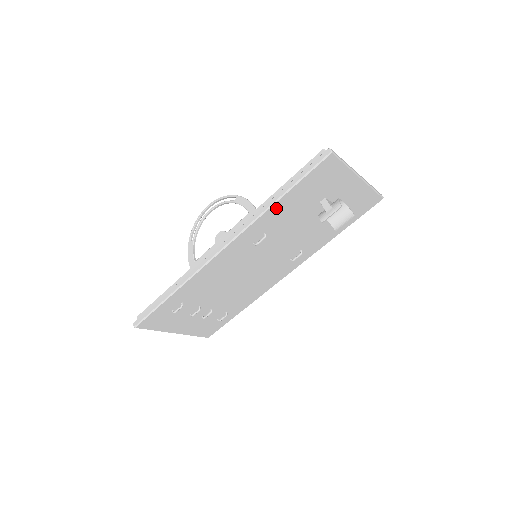
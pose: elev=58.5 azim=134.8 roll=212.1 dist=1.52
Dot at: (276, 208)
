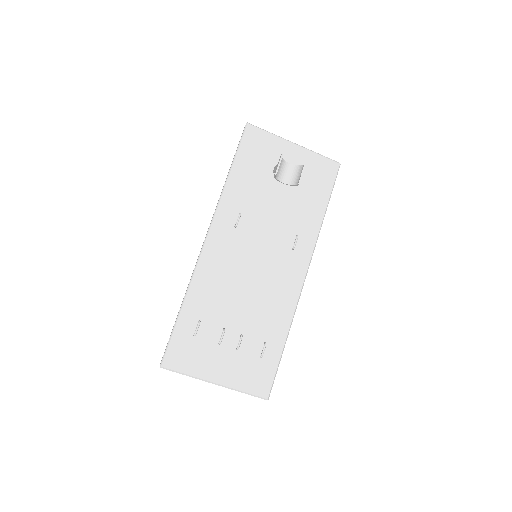
Dot at: (233, 183)
